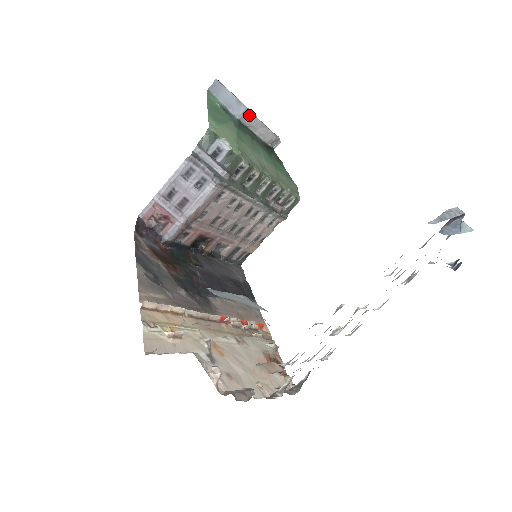
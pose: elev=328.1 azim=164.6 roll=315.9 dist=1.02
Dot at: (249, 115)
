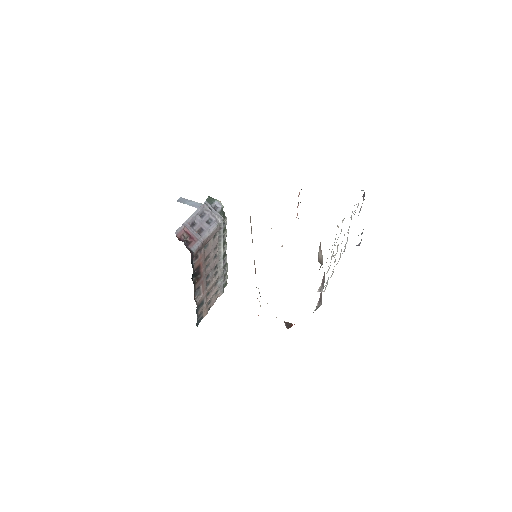
Dot at: occluded
